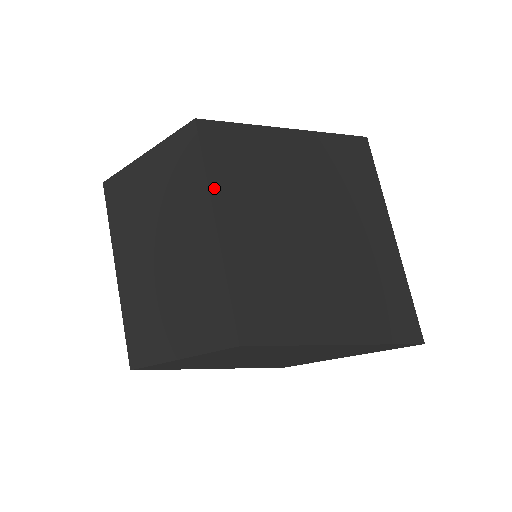
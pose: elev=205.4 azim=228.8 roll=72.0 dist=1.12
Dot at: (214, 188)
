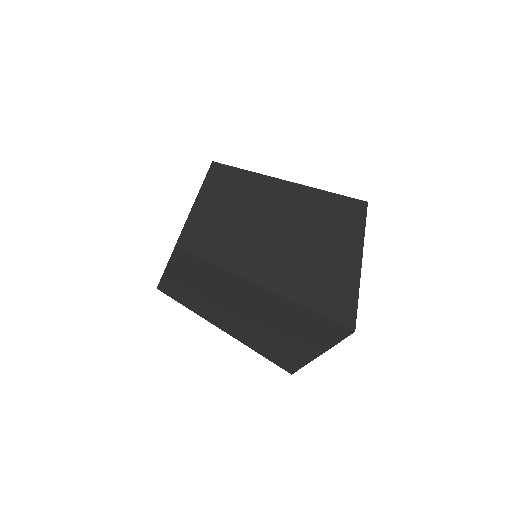
Dot at: (205, 187)
